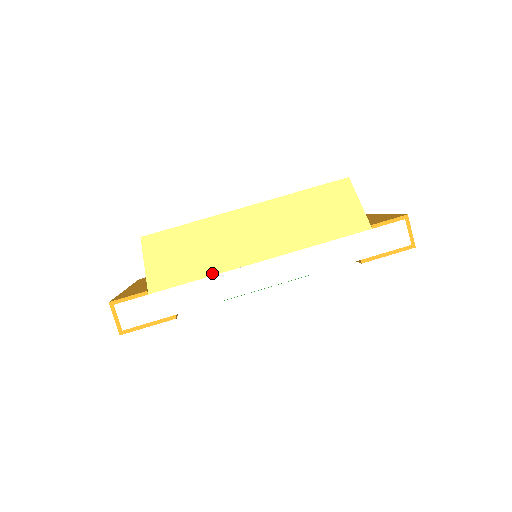
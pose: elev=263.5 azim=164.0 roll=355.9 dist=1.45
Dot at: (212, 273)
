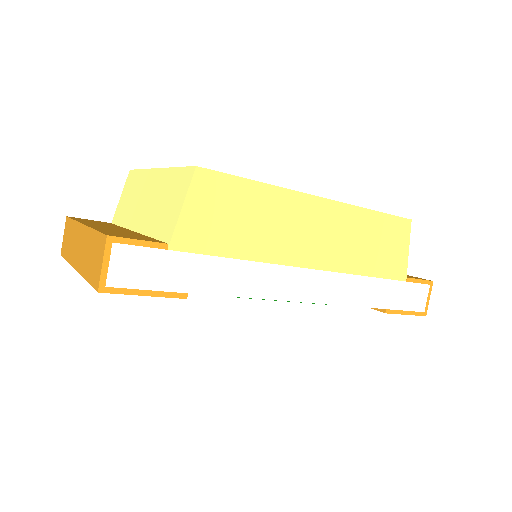
Dot at: (255, 258)
